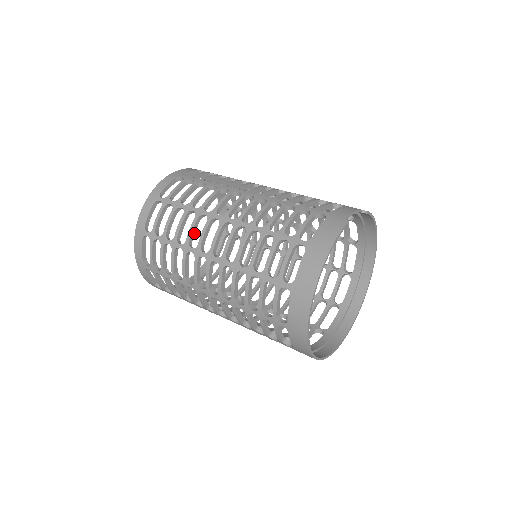
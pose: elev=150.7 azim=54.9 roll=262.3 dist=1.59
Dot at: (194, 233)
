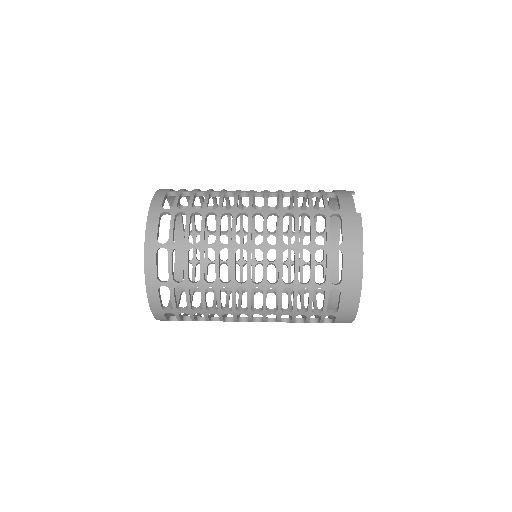
Dot at: (219, 268)
